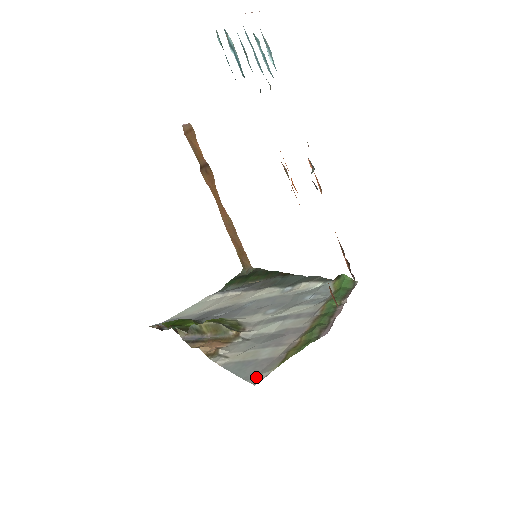
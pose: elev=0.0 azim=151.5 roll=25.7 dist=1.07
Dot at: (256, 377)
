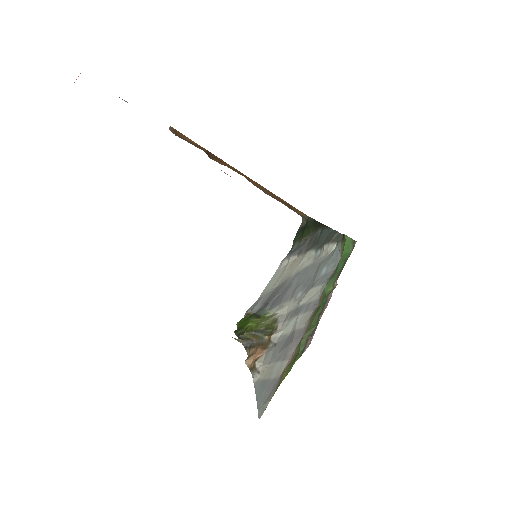
Dot at: (263, 407)
